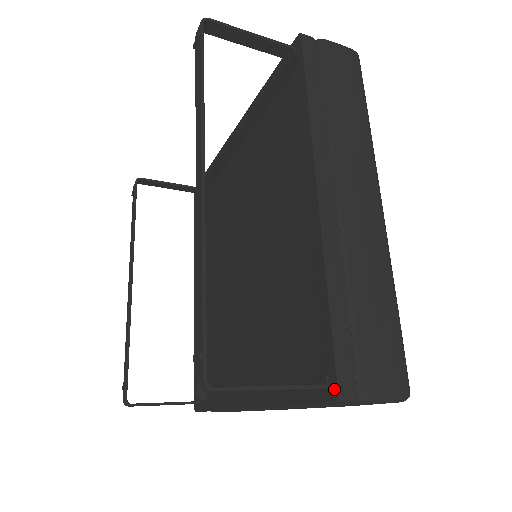
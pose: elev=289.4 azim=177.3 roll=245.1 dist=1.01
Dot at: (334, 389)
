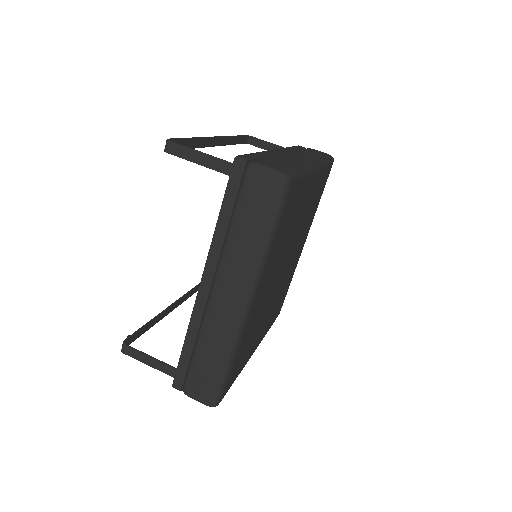
Dot at: (236, 159)
